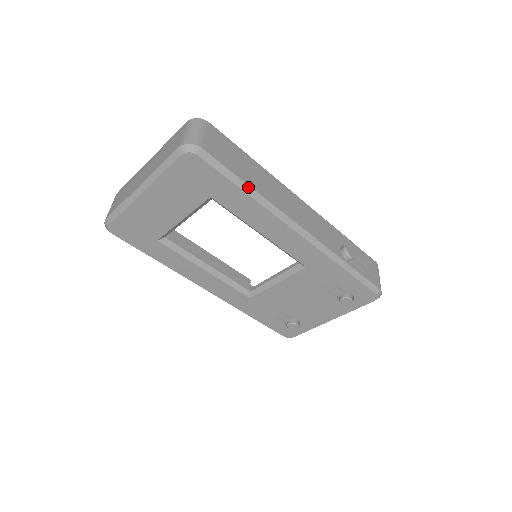
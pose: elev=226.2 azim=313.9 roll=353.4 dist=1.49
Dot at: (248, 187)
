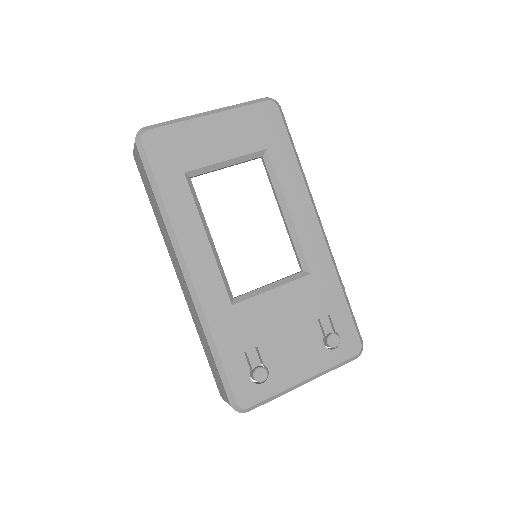
Dot at: (298, 159)
